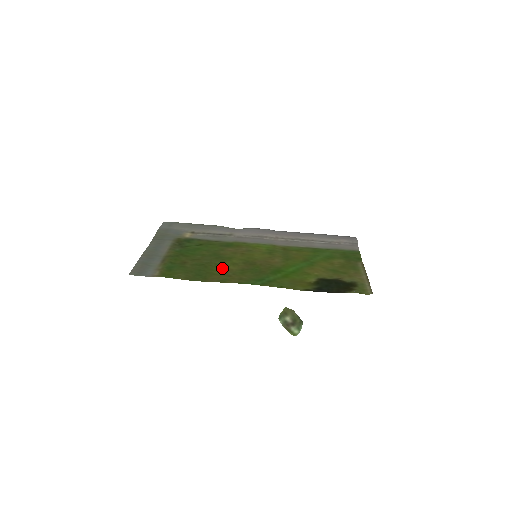
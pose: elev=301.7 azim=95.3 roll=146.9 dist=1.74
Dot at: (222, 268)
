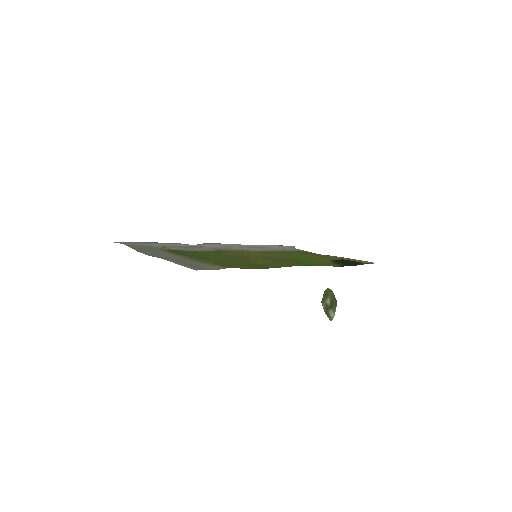
Dot at: (256, 262)
